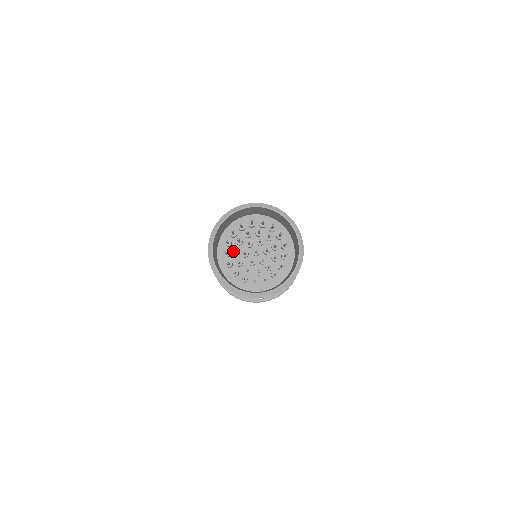
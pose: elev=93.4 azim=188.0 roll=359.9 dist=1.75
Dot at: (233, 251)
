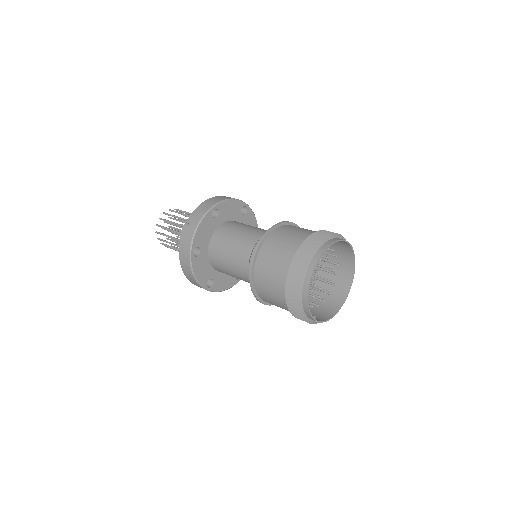
Dot at: occluded
